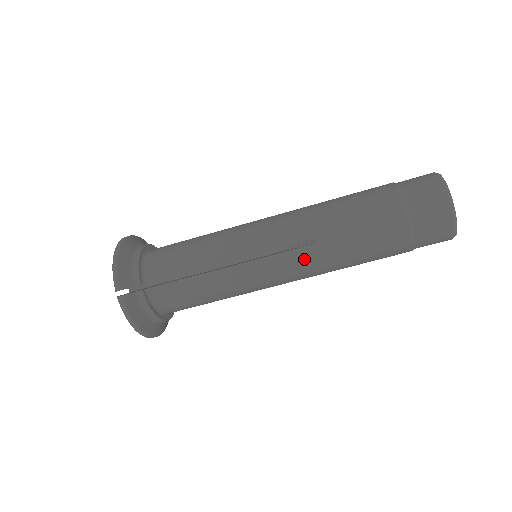
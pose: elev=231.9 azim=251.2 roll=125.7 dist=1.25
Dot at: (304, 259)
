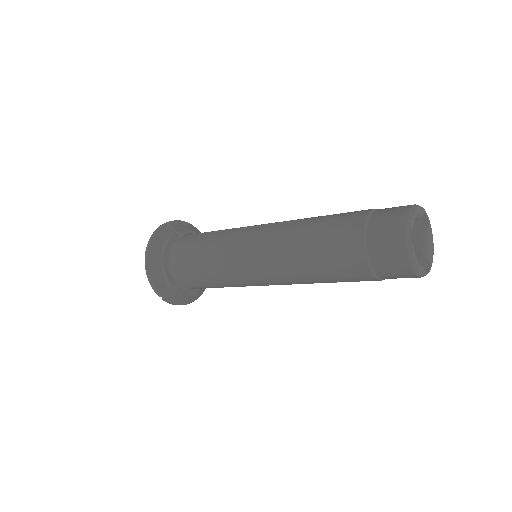
Dot at: (290, 284)
